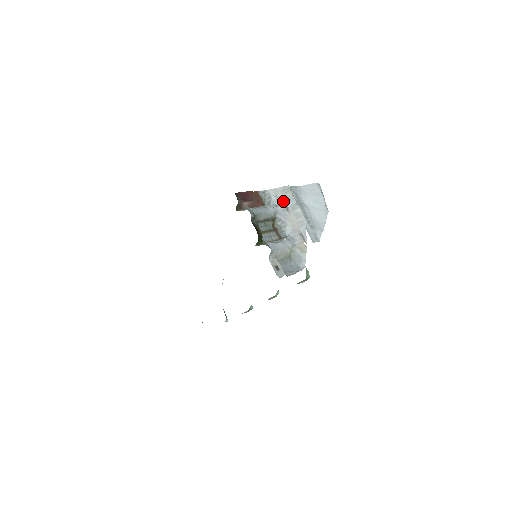
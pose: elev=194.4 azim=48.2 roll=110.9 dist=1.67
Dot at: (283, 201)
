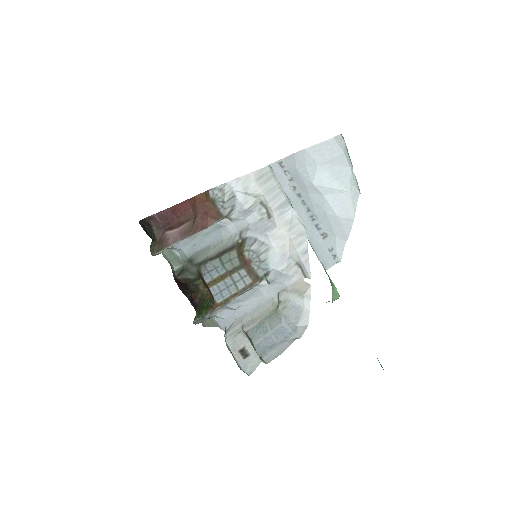
Dot at: (259, 200)
